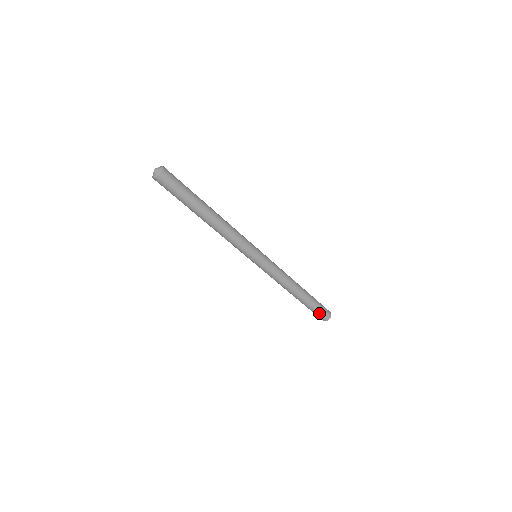
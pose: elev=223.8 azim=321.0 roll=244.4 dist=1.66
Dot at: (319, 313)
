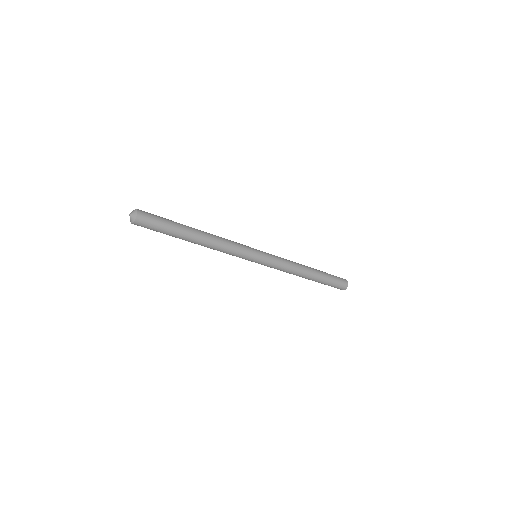
Dot at: (335, 285)
